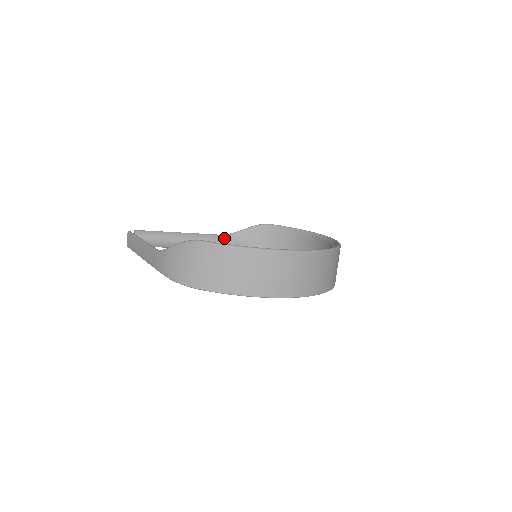
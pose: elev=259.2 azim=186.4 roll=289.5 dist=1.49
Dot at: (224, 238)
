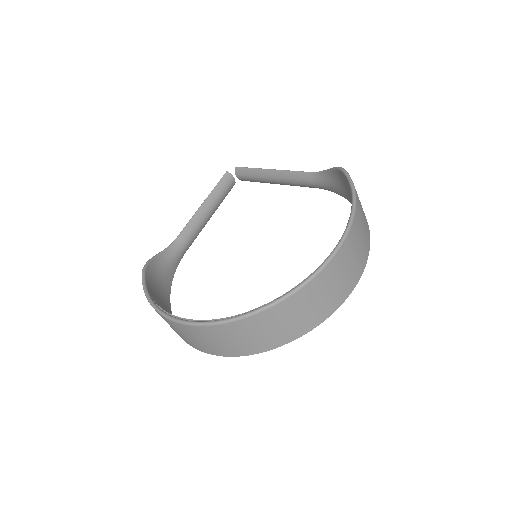
Dot at: (313, 178)
